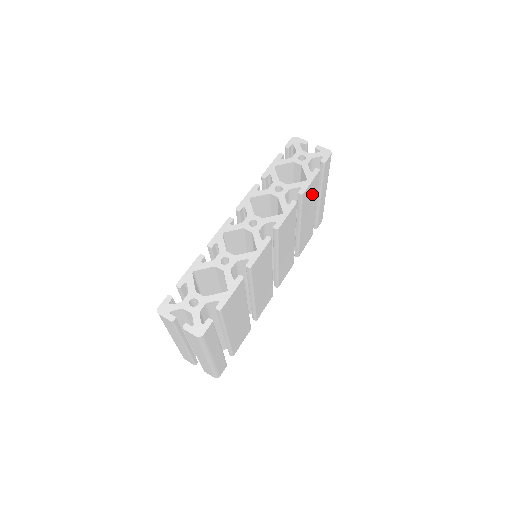
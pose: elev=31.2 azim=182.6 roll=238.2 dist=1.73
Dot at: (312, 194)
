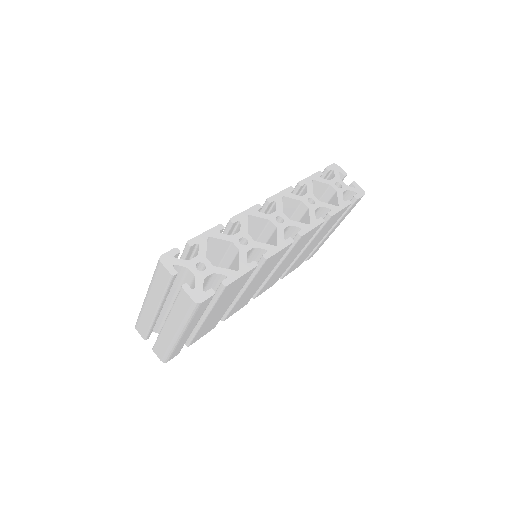
Dot at: (332, 222)
